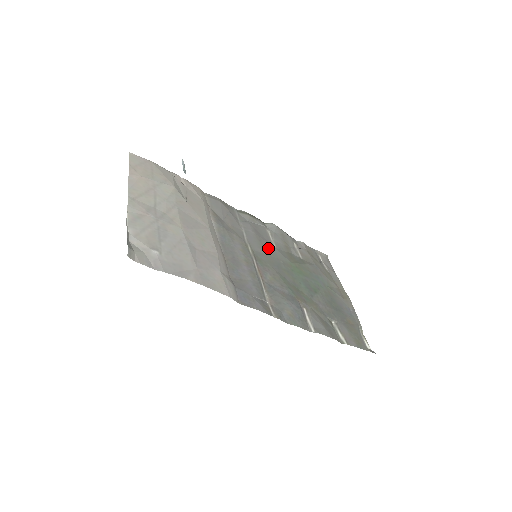
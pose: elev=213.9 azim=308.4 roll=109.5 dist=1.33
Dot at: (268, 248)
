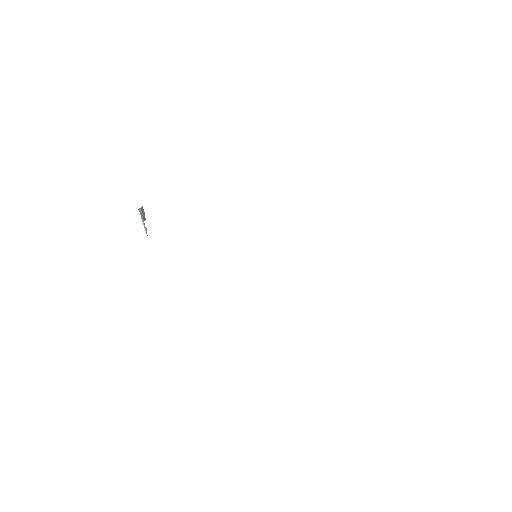
Dot at: occluded
